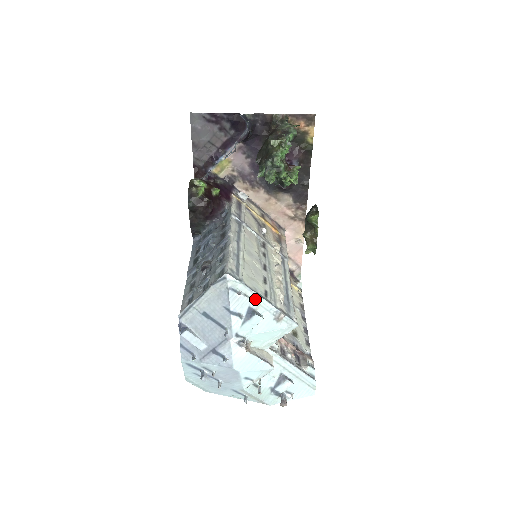
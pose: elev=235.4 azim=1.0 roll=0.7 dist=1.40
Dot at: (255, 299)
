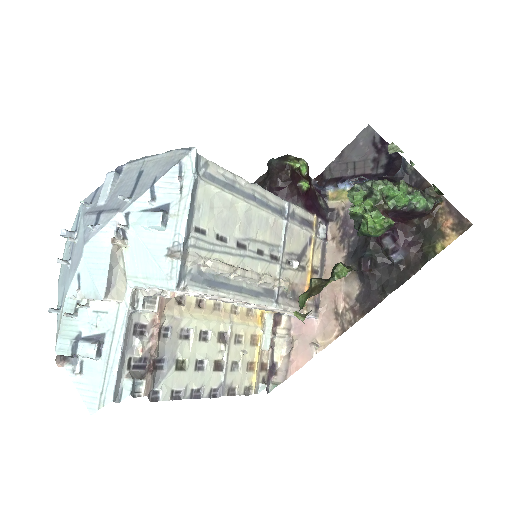
Dot at: (183, 204)
